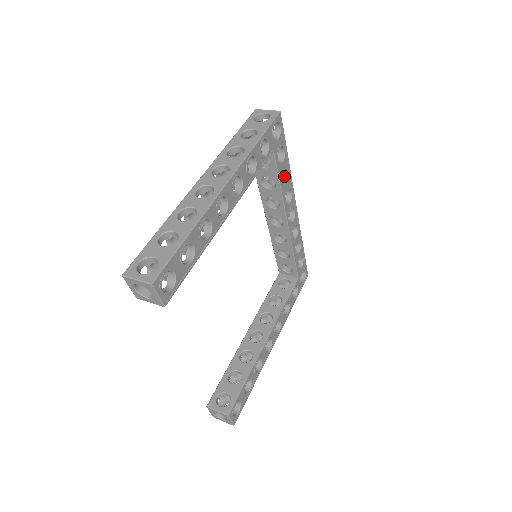
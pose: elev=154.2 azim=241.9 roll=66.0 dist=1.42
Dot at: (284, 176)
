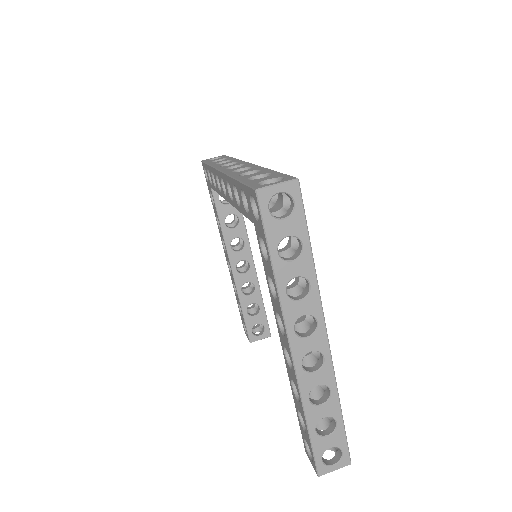
Dot at: occluded
